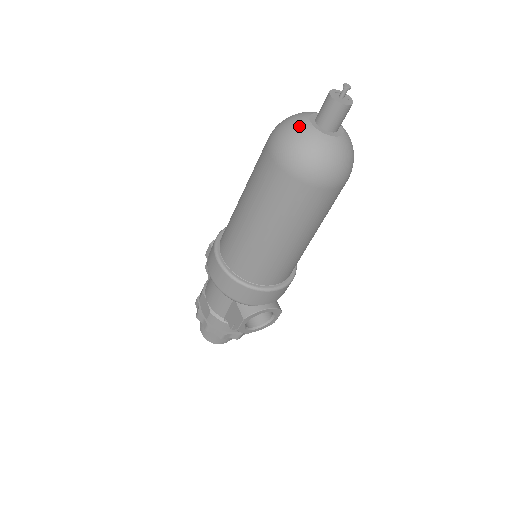
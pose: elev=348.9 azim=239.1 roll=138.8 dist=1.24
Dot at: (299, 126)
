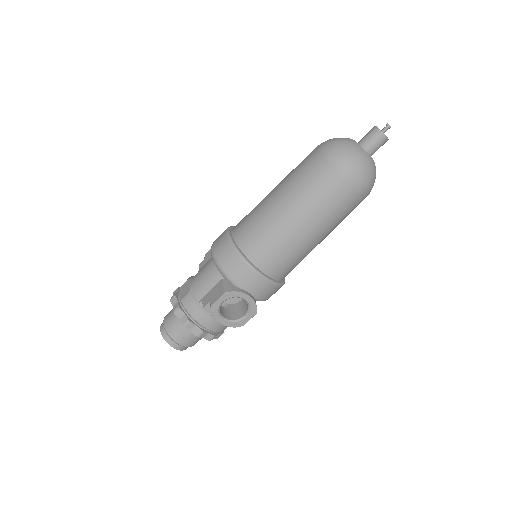
Dot at: (346, 138)
